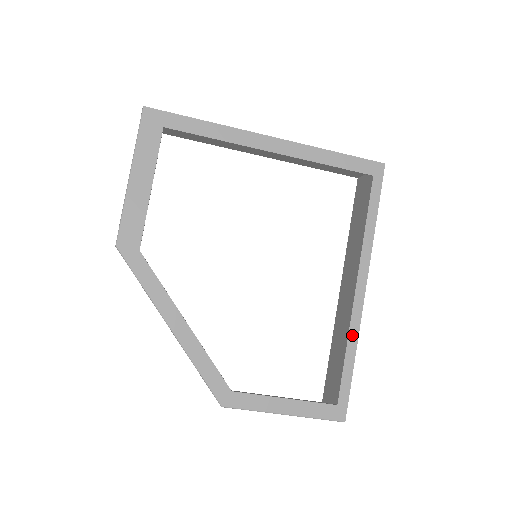
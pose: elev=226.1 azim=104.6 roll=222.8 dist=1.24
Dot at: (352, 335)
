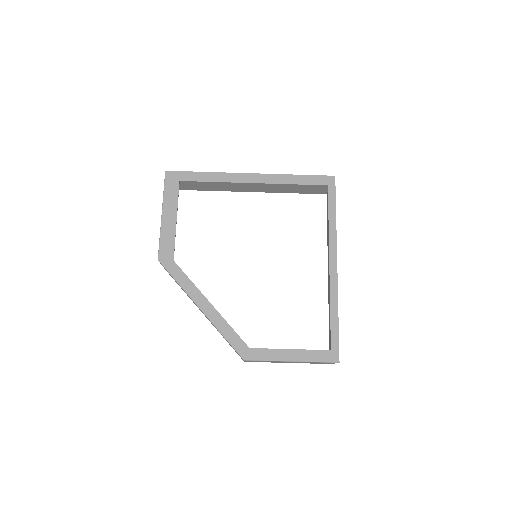
Dot at: (333, 297)
